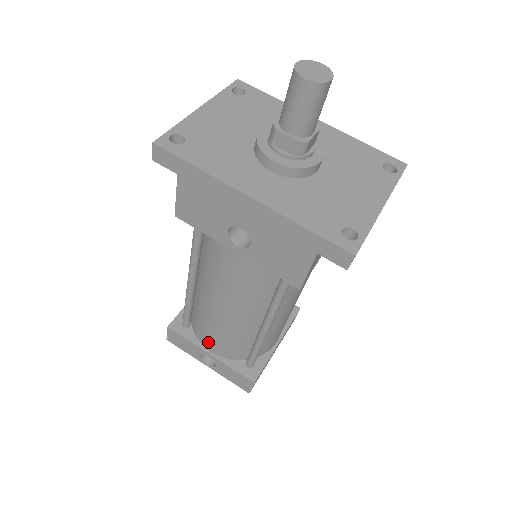
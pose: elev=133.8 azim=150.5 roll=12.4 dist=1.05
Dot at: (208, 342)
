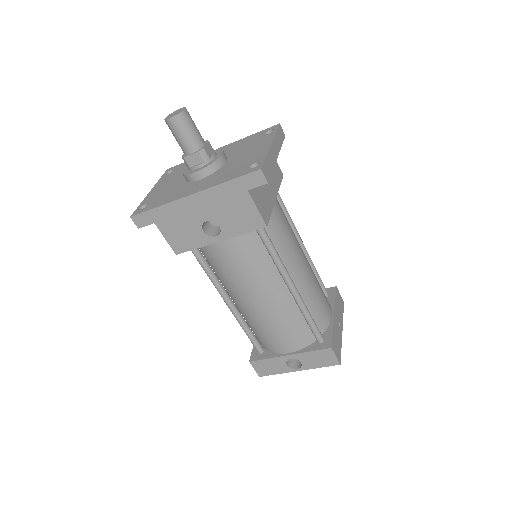
Dot at: (279, 345)
